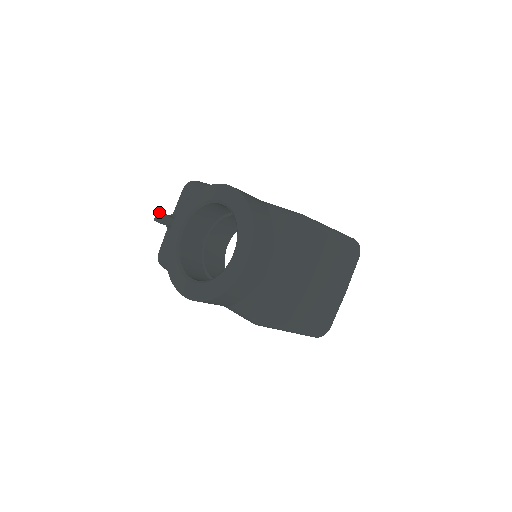
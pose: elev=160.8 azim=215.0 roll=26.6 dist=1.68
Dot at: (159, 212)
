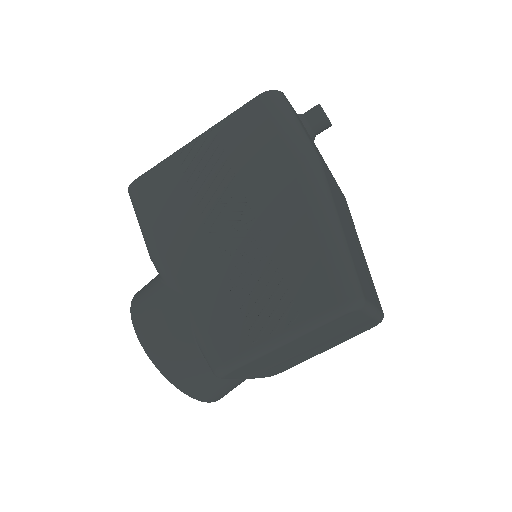
Dot at: occluded
